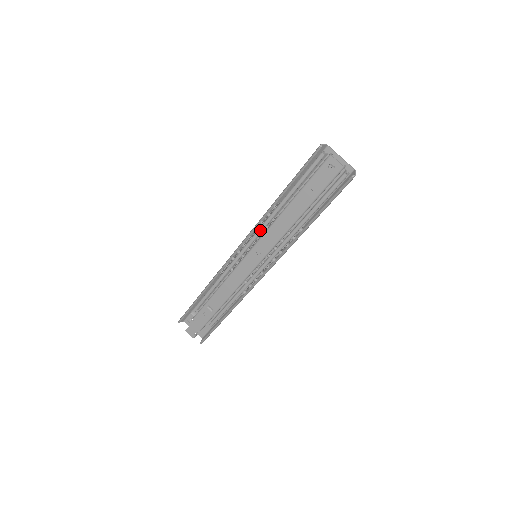
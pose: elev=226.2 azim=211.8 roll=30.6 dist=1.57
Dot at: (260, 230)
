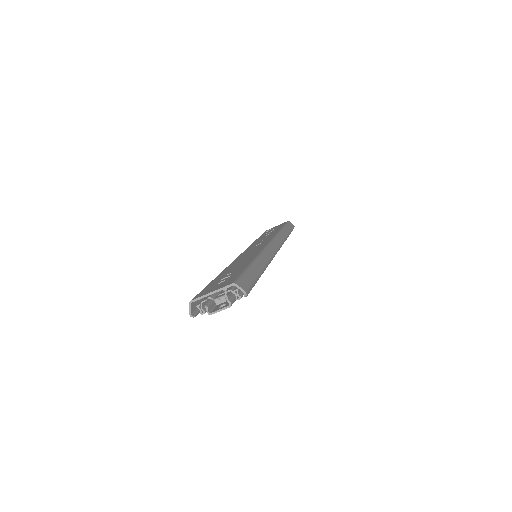
Dot at: occluded
